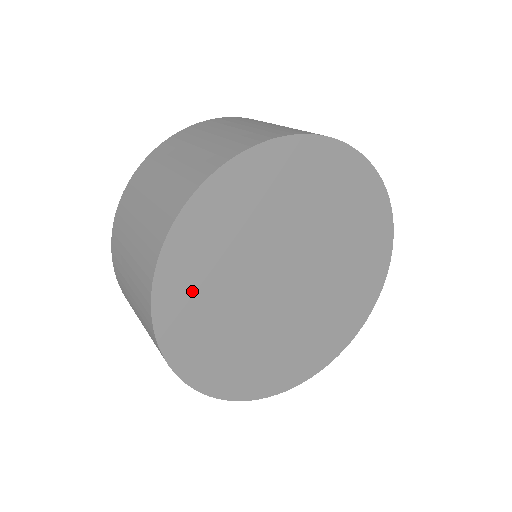
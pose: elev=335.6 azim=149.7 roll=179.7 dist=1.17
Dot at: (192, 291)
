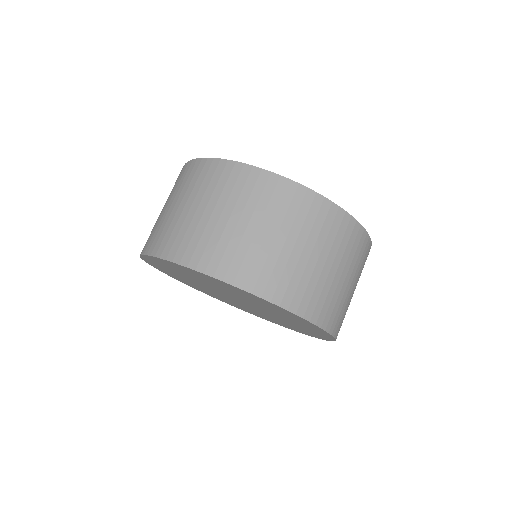
Dot at: (169, 271)
